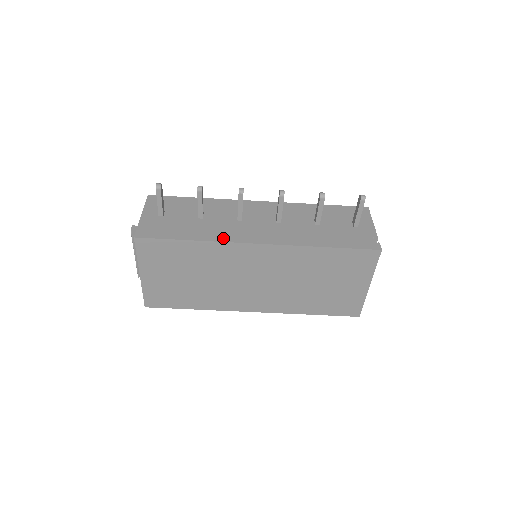
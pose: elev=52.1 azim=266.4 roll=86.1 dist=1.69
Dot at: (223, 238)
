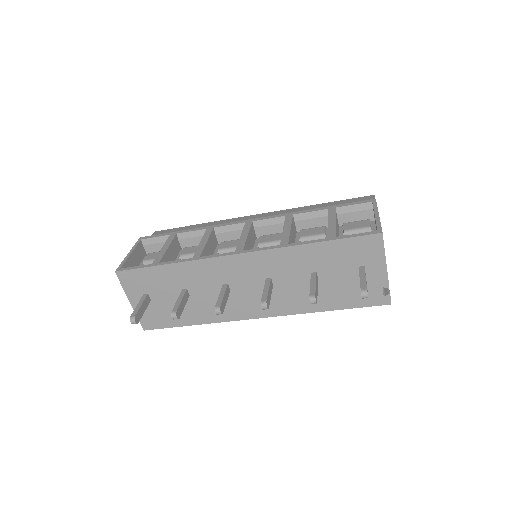
Dot at: (221, 318)
